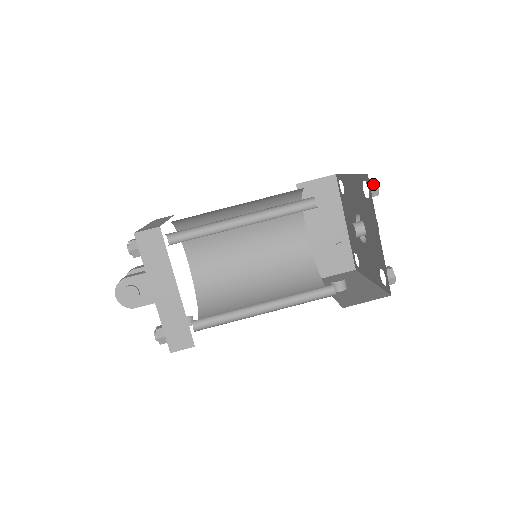
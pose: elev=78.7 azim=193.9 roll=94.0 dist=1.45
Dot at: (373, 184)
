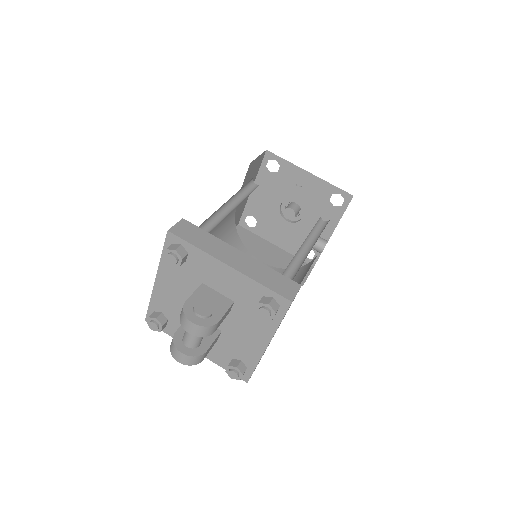
Dot at: (274, 158)
